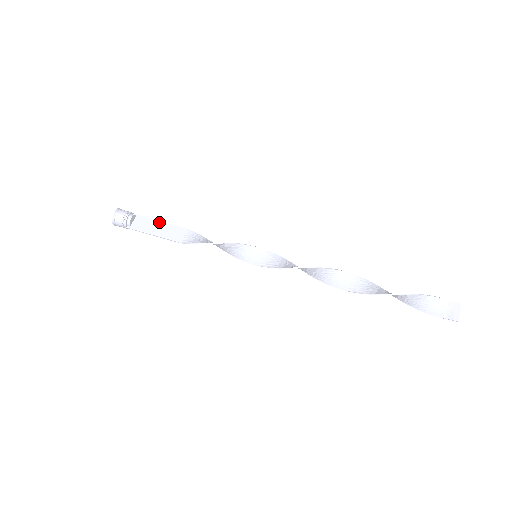
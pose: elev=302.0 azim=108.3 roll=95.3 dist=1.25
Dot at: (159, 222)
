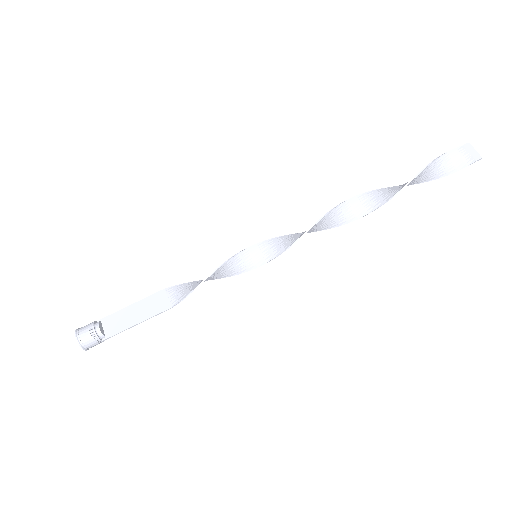
Dot at: (131, 307)
